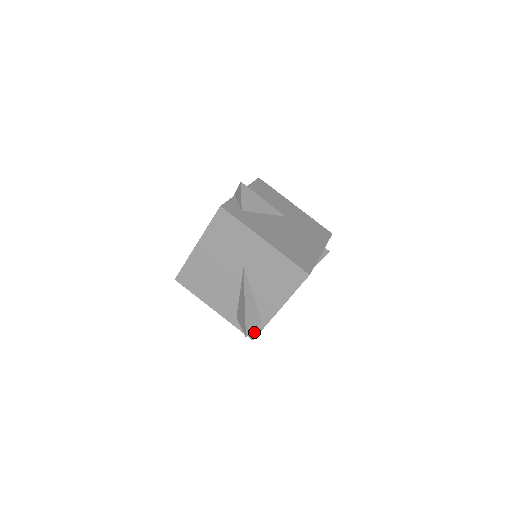
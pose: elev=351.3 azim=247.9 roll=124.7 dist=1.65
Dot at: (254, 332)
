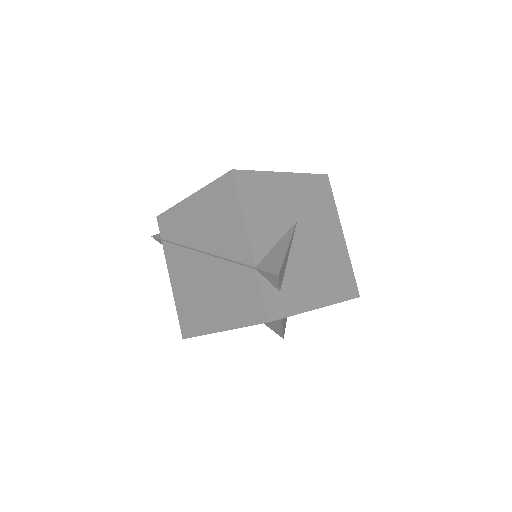
Dot at: occluded
